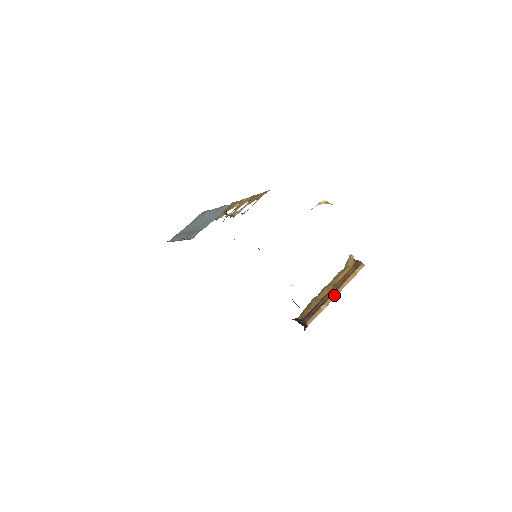
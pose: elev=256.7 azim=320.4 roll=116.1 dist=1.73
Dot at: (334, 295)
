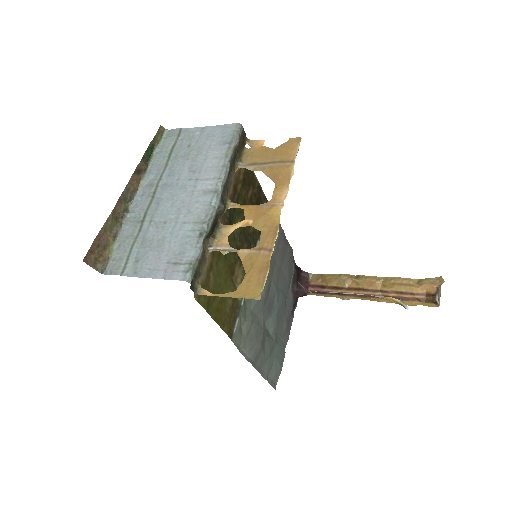
Dot at: (366, 298)
